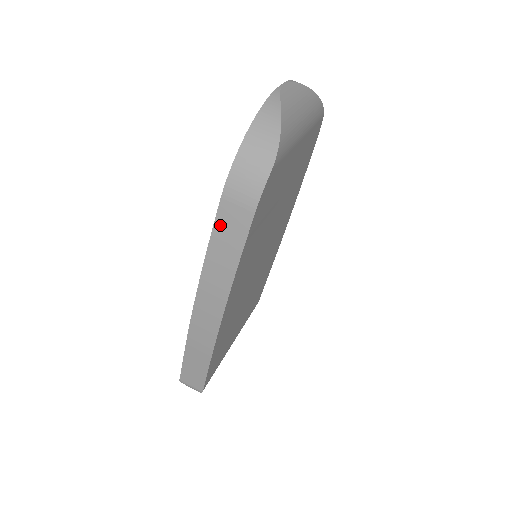
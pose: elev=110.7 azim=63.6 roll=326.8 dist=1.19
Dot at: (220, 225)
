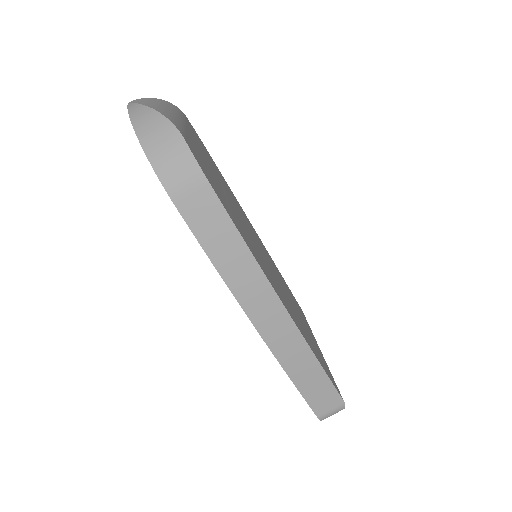
Dot at: (197, 227)
